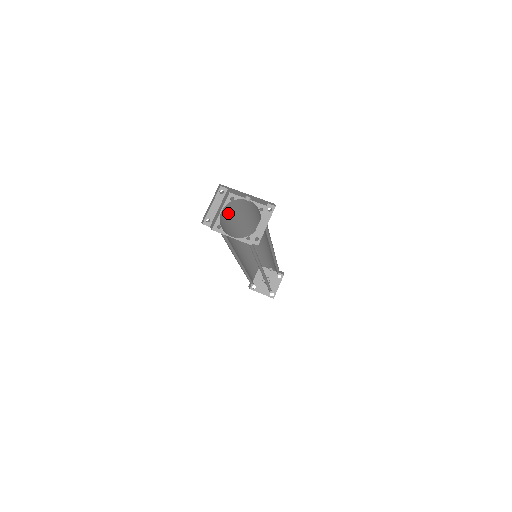
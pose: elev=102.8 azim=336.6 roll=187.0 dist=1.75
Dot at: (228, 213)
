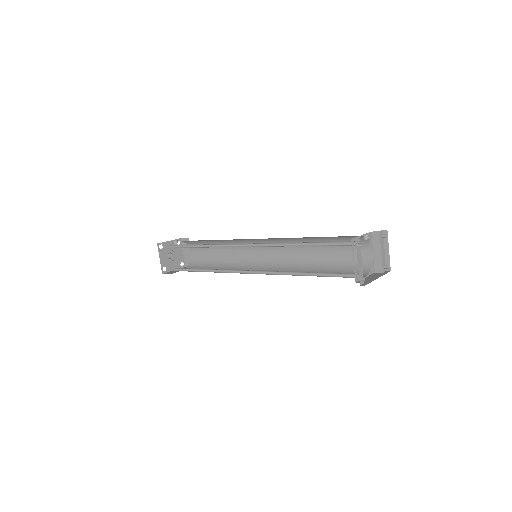
Dot at: occluded
